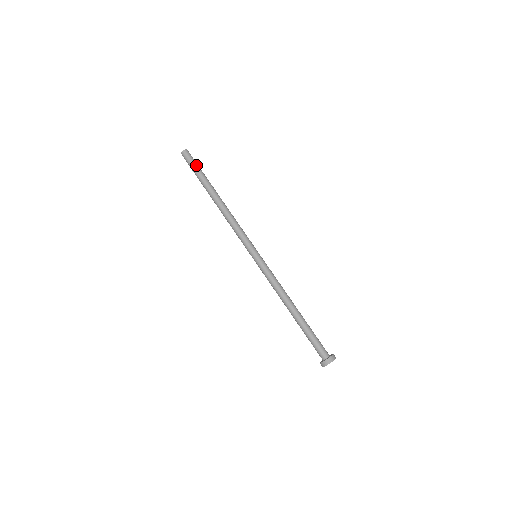
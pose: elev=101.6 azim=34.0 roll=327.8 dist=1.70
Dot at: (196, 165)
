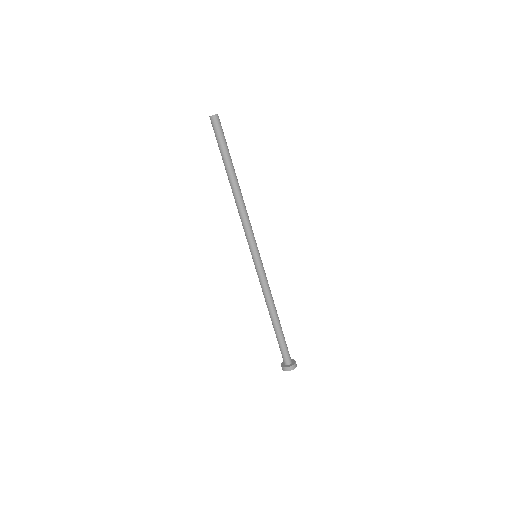
Dot at: (219, 139)
